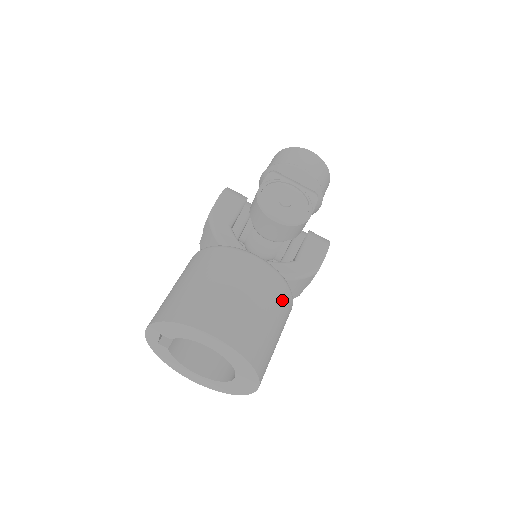
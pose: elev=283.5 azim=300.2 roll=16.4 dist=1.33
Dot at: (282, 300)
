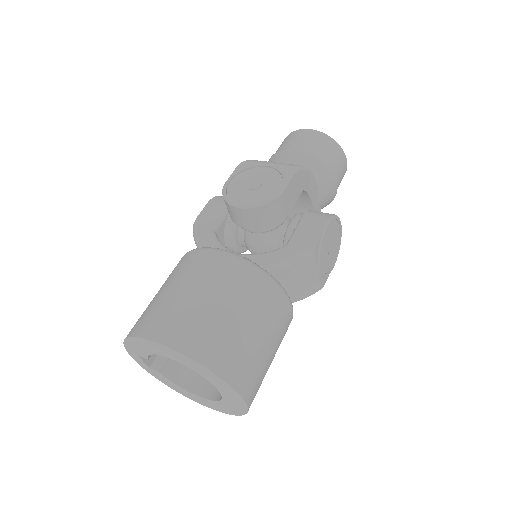
Dot at: (256, 291)
